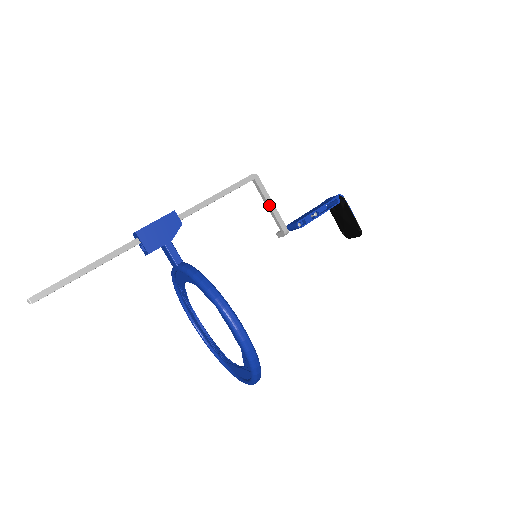
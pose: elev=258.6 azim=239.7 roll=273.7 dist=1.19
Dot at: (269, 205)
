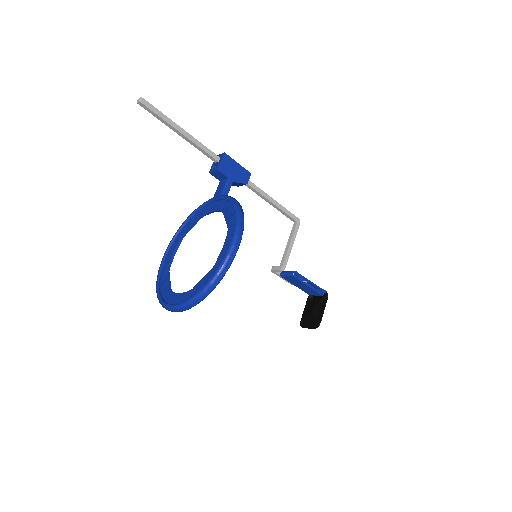
Dot at: (290, 243)
